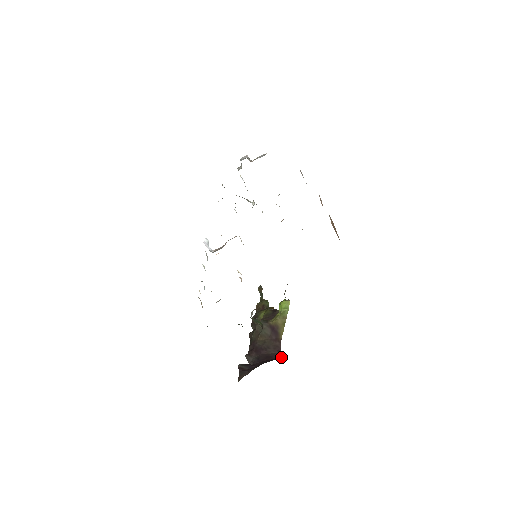
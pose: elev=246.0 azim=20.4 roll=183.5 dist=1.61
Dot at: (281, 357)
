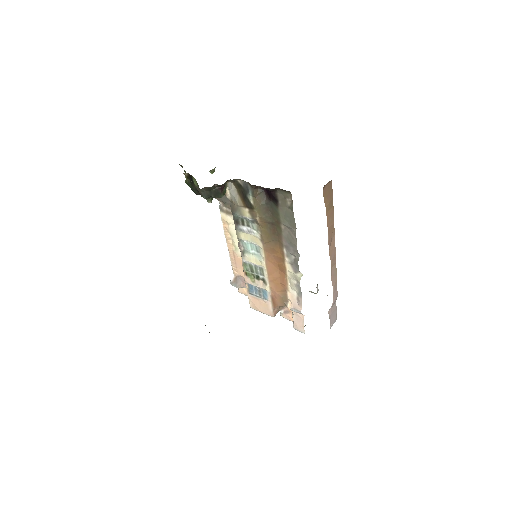
Dot at: occluded
